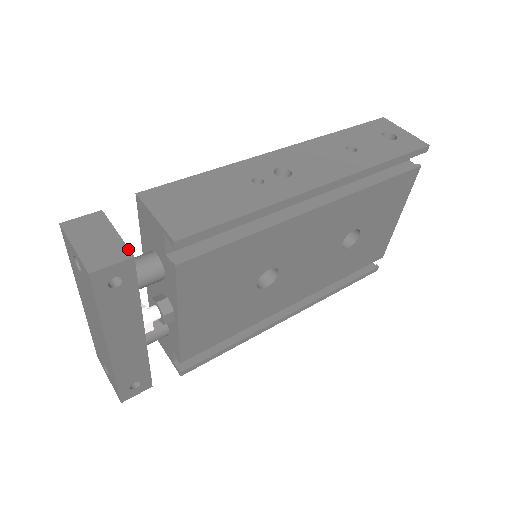
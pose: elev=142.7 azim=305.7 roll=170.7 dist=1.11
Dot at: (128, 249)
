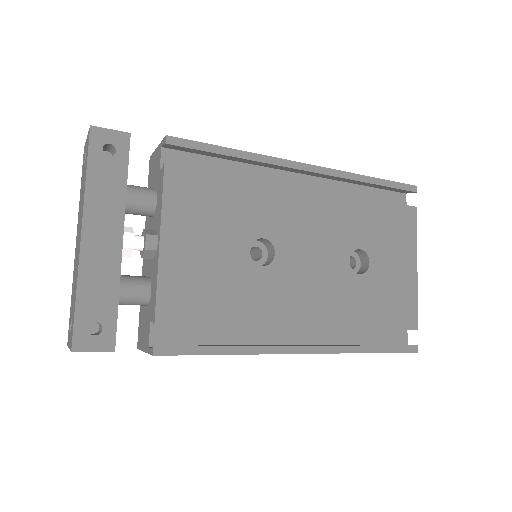
Dot at: occluded
